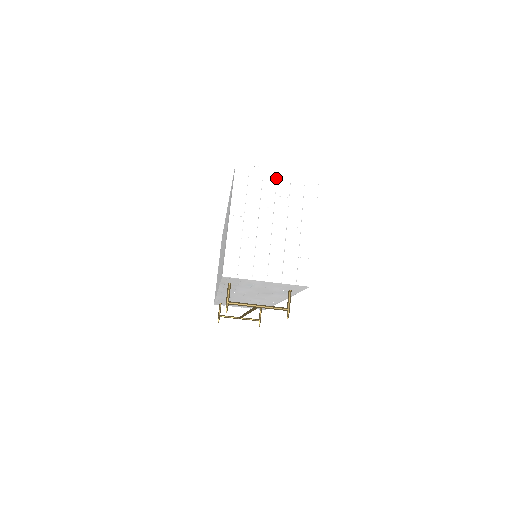
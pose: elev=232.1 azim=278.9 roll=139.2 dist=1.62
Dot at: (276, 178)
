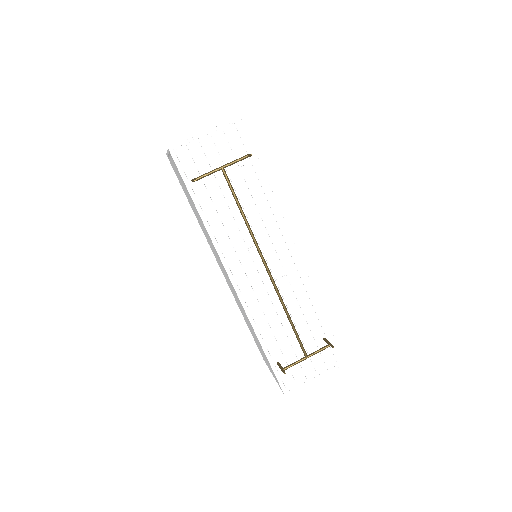
Dot at: occluded
